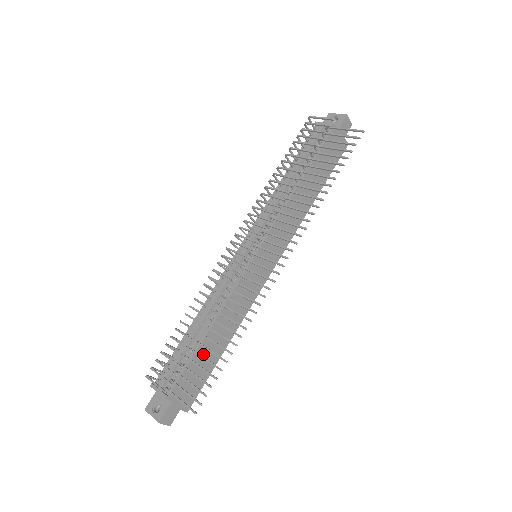
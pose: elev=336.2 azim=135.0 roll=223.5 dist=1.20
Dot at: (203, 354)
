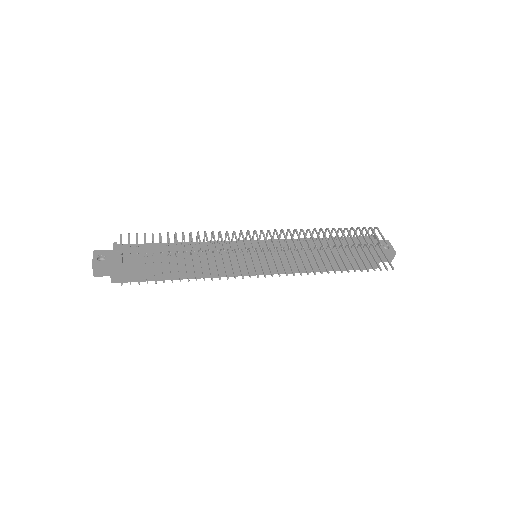
Dot at: occluded
